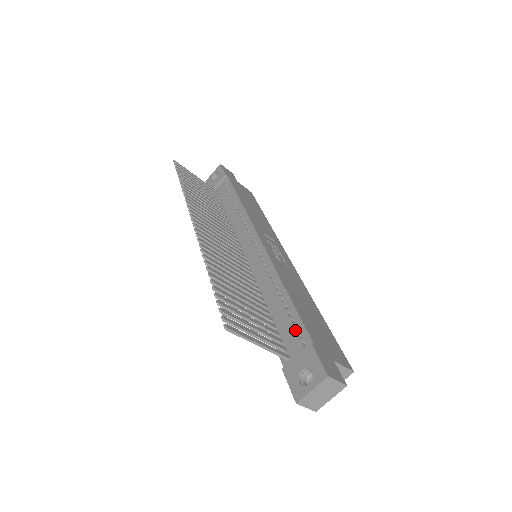
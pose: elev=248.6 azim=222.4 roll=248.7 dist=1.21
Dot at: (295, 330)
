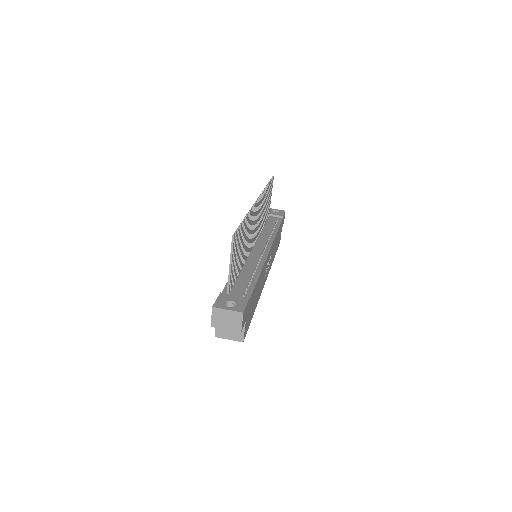
Dot at: (245, 289)
